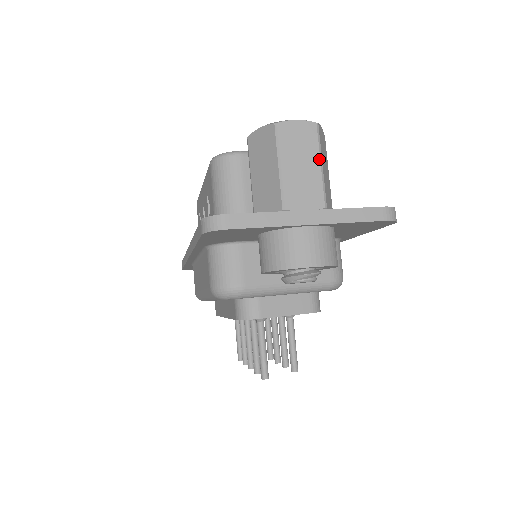
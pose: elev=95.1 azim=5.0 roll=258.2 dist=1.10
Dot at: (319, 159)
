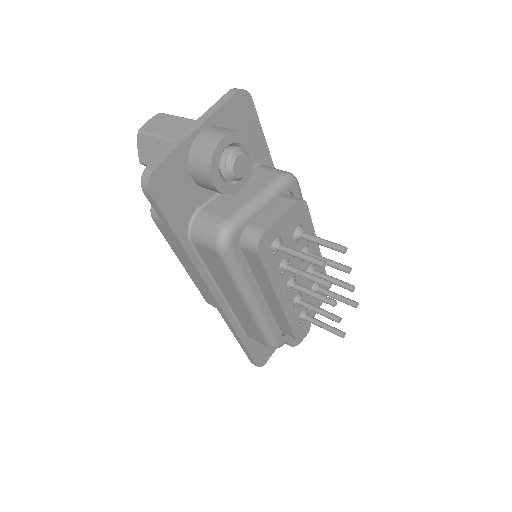
Dot at: (176, 117)
